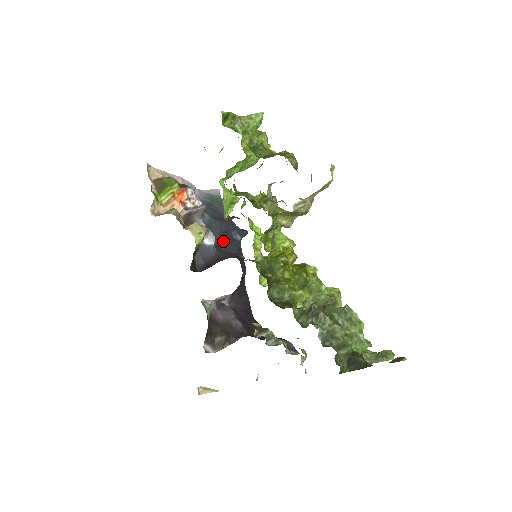
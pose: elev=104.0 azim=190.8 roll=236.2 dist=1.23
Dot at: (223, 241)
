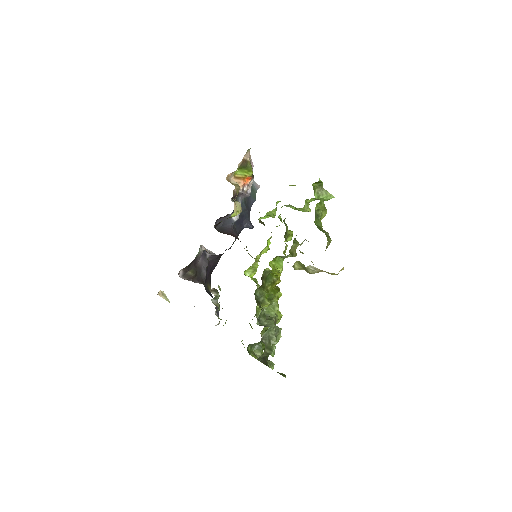
Dot at: (237, 220)
